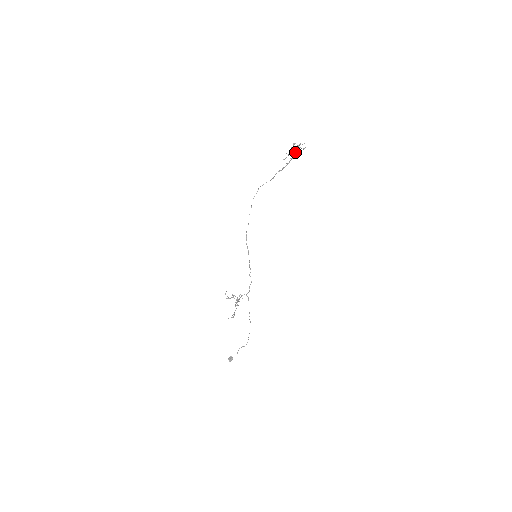
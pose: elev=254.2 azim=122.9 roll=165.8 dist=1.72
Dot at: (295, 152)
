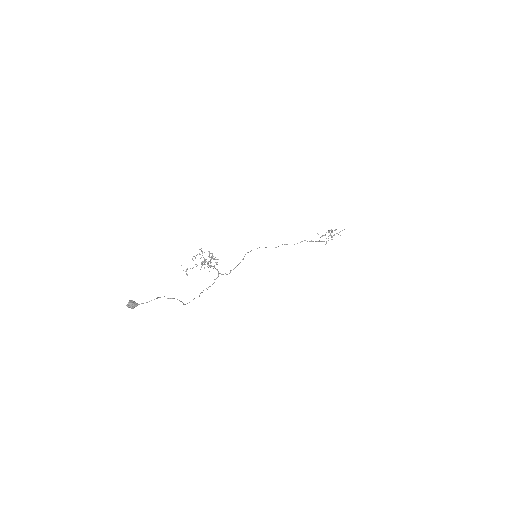
Dot at: occluded
